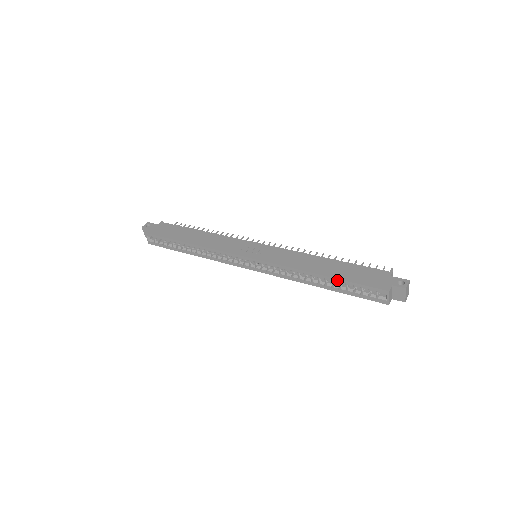
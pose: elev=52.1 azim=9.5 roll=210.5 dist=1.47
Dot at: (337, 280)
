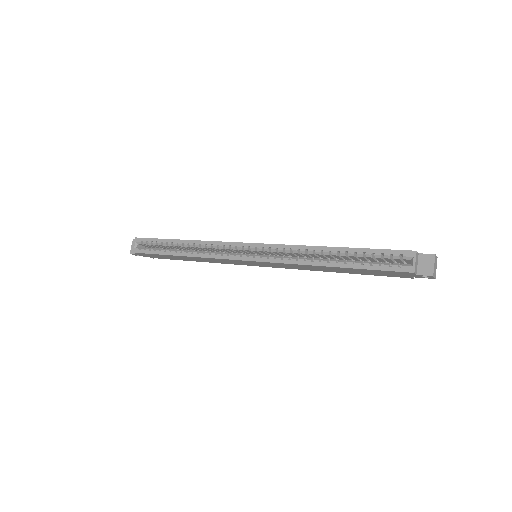
Dot at: (353, 250)
